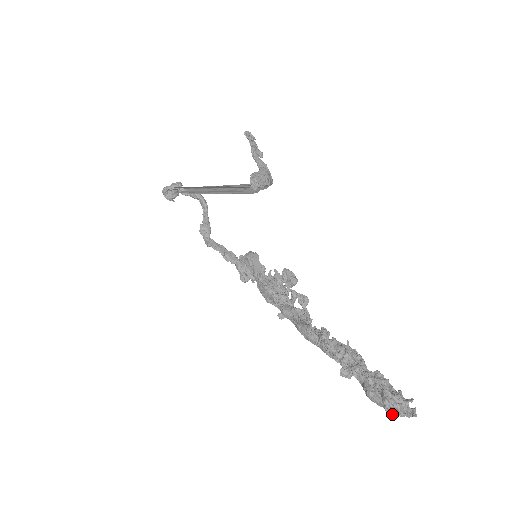
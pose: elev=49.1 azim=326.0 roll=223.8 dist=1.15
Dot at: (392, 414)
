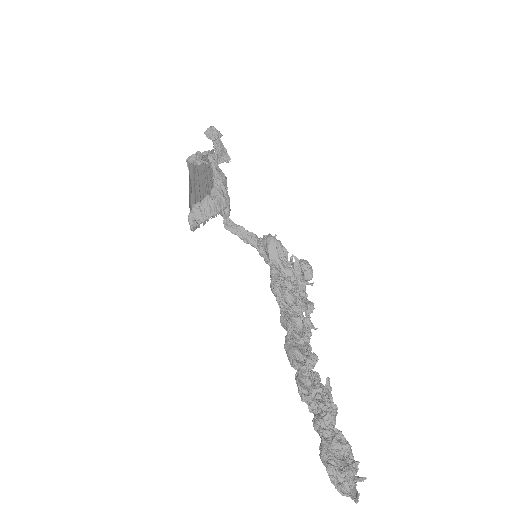
Dot at: (337, 489)
